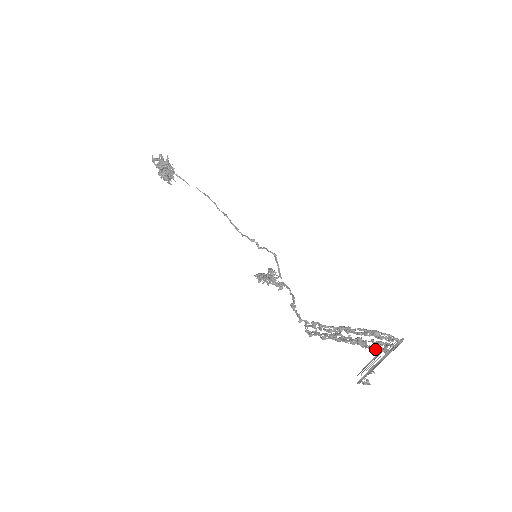
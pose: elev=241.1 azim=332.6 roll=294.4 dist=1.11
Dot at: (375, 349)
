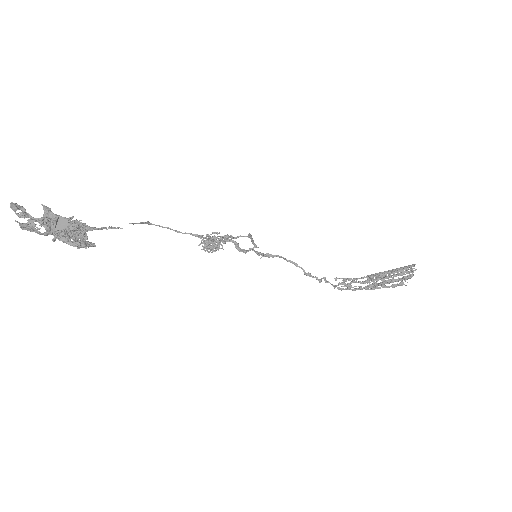
Dot at: (405, 281)
